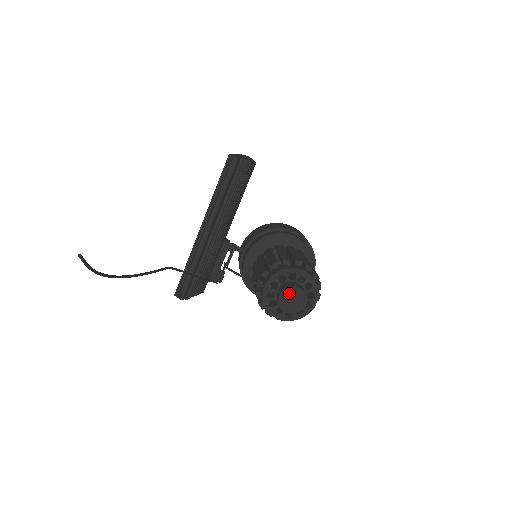
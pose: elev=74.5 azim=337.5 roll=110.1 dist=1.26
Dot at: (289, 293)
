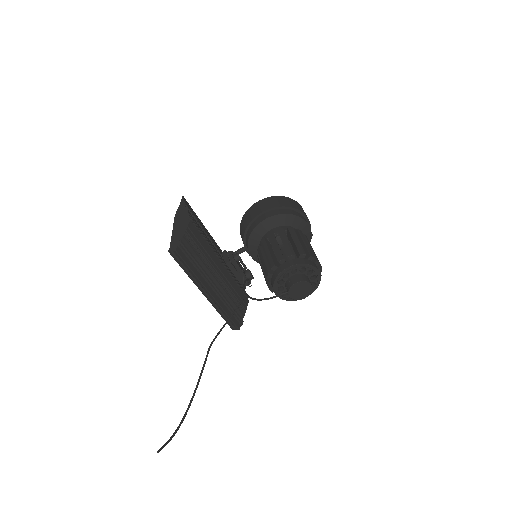
Dot at: (293, 290)
